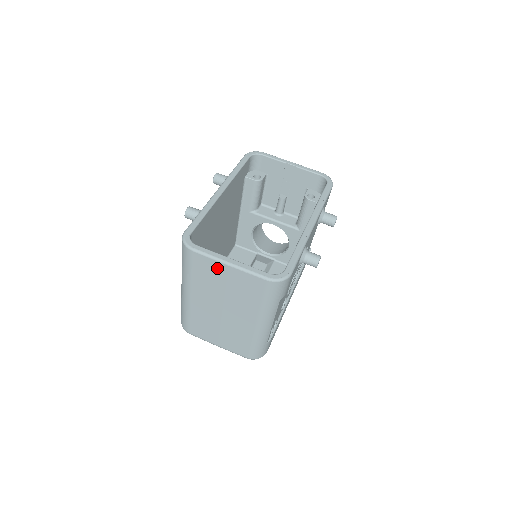
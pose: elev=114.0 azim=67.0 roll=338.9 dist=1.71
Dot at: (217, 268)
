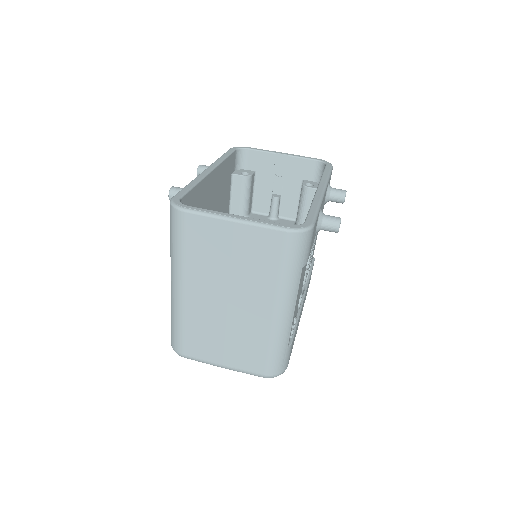
Dot at: (218, 231)
